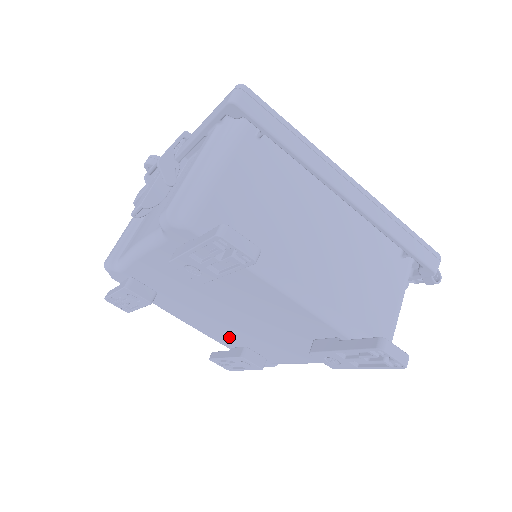
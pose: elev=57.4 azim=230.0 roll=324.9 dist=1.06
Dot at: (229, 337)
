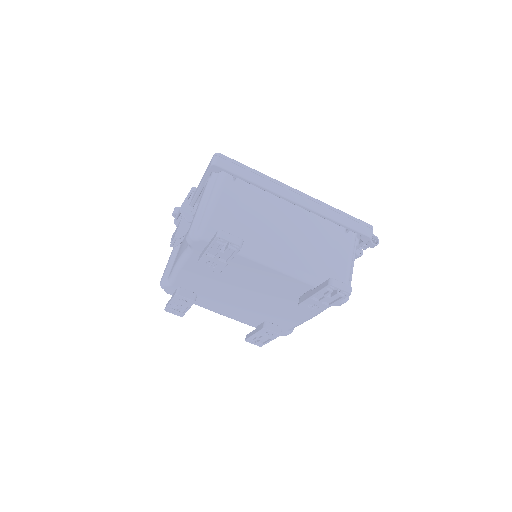
Dot at: (252, 316)
